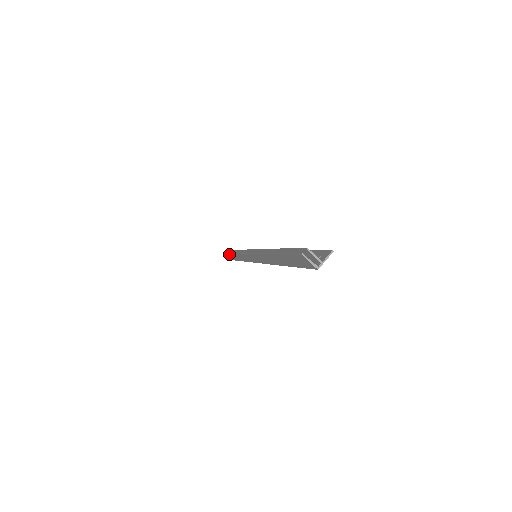
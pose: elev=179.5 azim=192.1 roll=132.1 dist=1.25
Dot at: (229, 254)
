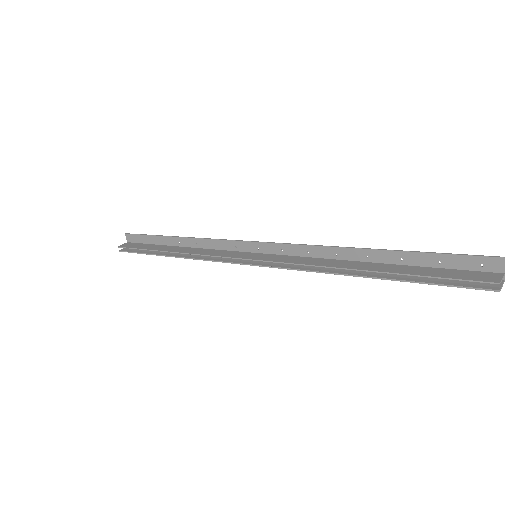
Dot at: (153, 254)
